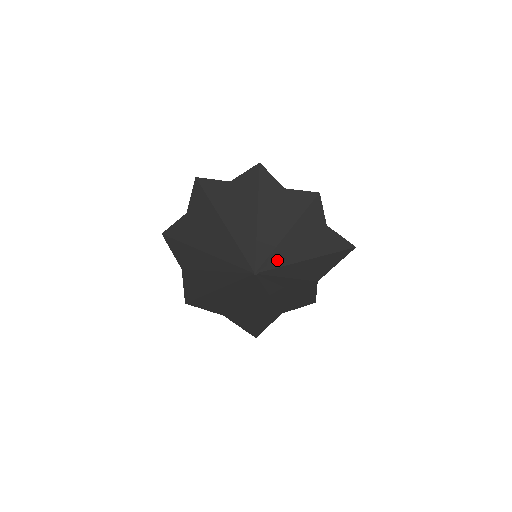
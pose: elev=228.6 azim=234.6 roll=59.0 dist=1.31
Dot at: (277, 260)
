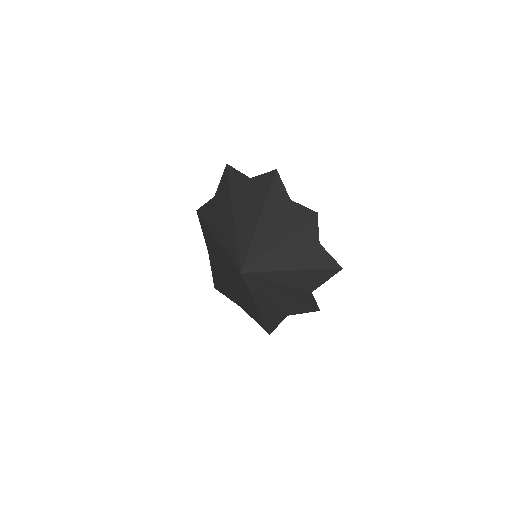
Dot at: (266, 264)
